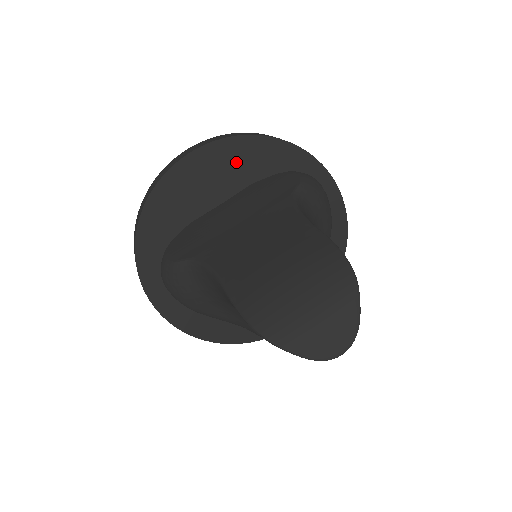
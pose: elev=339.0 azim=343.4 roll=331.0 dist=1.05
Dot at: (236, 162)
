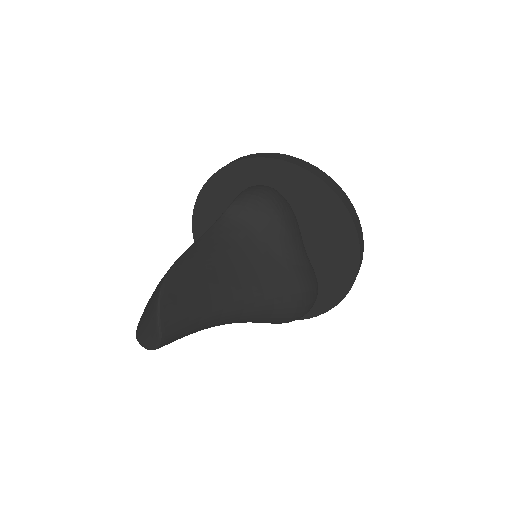
Dot at: (230, 187)
